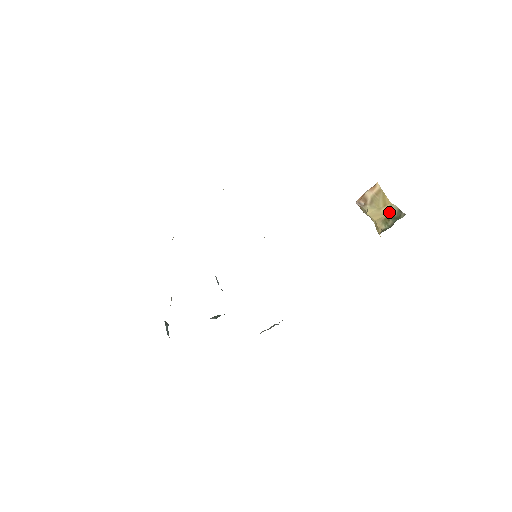
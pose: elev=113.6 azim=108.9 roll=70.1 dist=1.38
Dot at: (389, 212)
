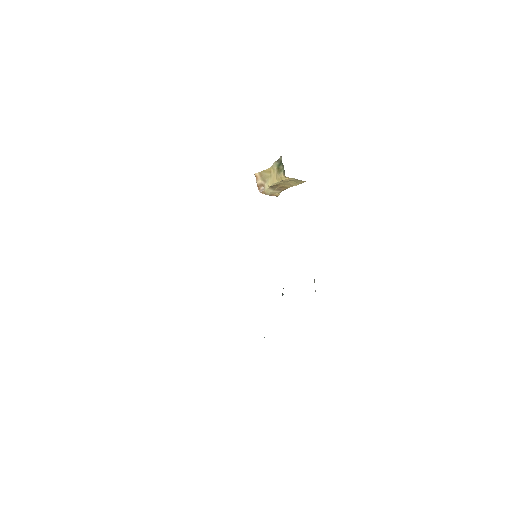
Dot at: (275, 168)
